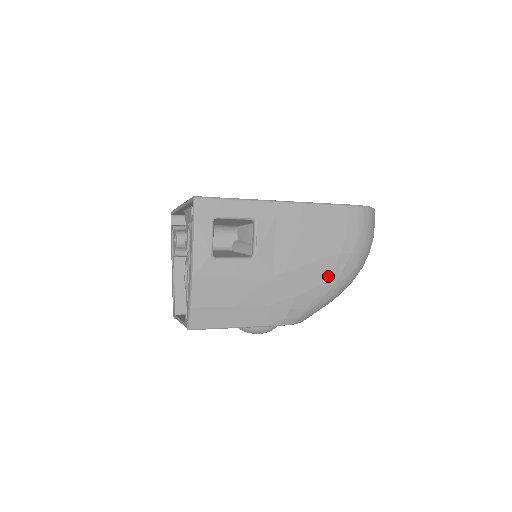
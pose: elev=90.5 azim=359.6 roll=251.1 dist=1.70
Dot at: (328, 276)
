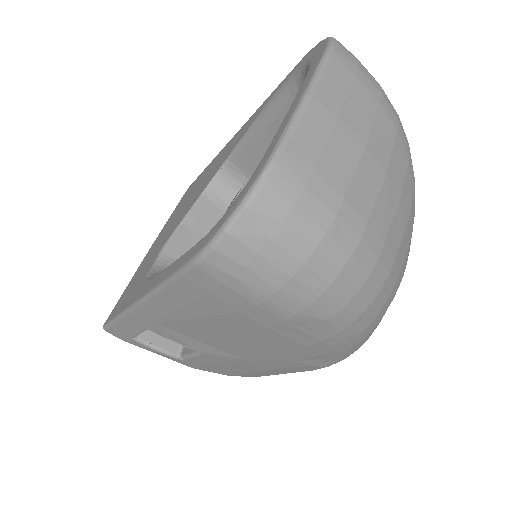
Dot at: (298, 344)
